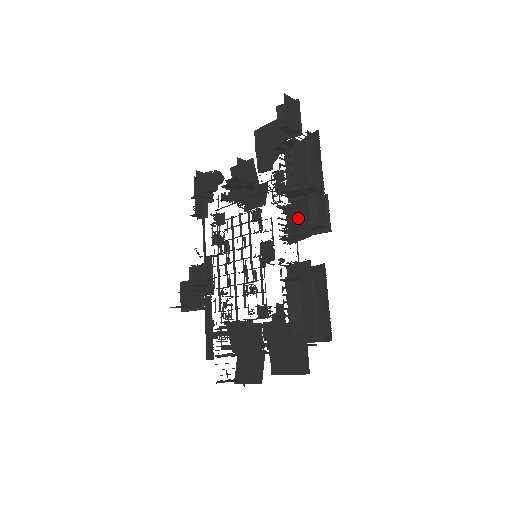
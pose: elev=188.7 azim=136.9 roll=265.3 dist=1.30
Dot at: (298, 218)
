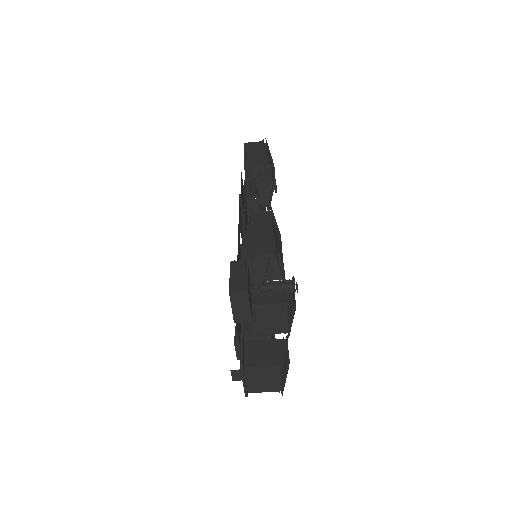
Dot at: (259, 198)
